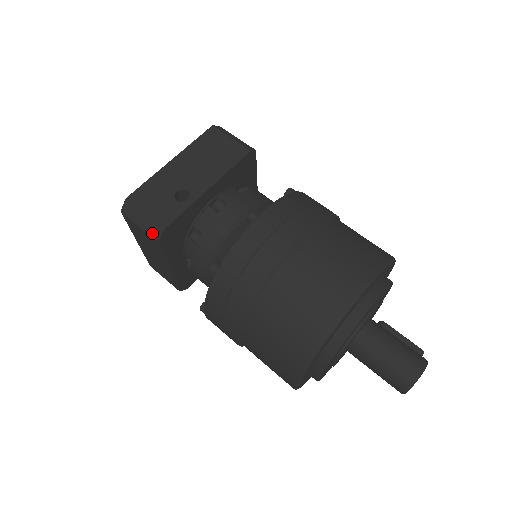
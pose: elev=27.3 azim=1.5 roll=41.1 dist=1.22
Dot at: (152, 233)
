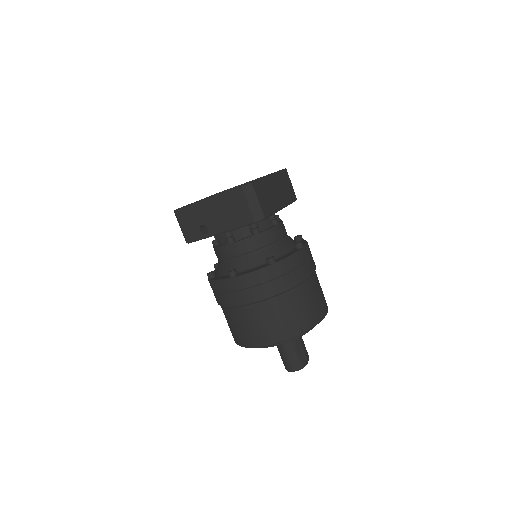
Dot at: occluded
